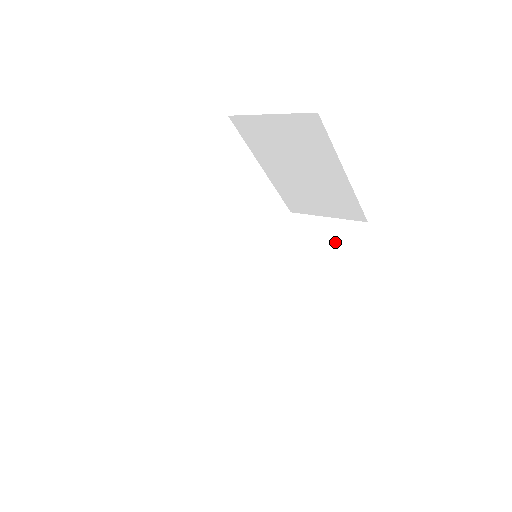
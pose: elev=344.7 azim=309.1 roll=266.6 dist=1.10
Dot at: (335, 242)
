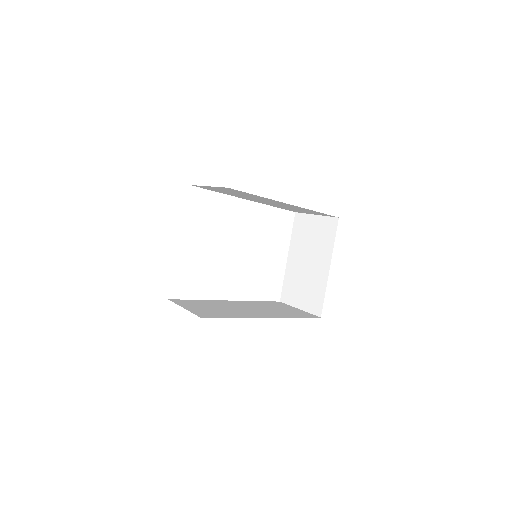
Dot at: (295, 313)
